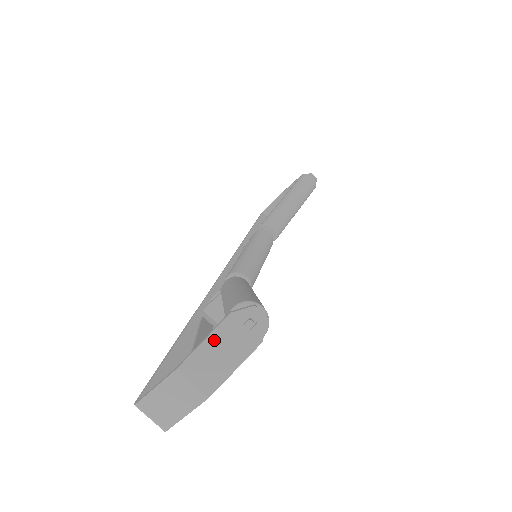
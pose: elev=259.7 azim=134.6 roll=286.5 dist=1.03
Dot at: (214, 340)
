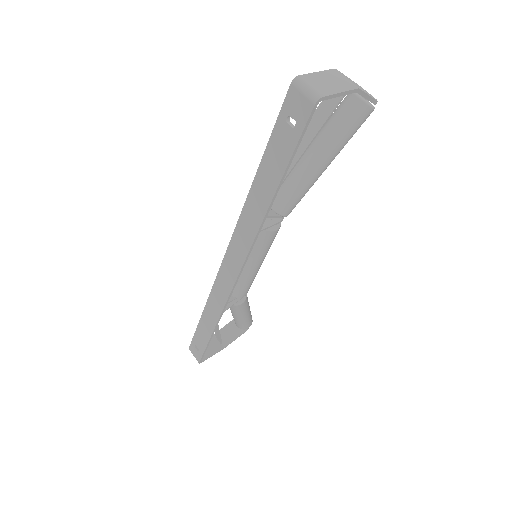
Dot at: (352, 81)
